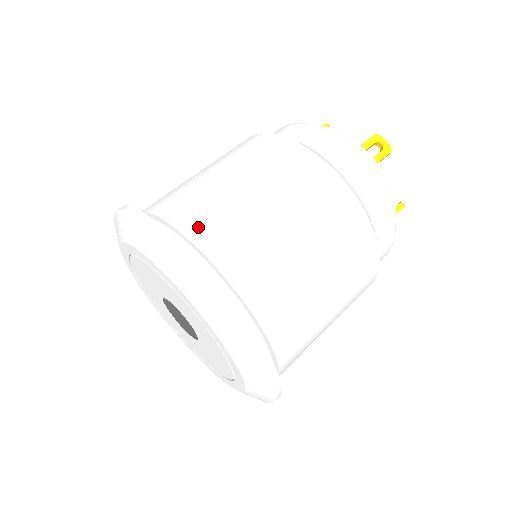
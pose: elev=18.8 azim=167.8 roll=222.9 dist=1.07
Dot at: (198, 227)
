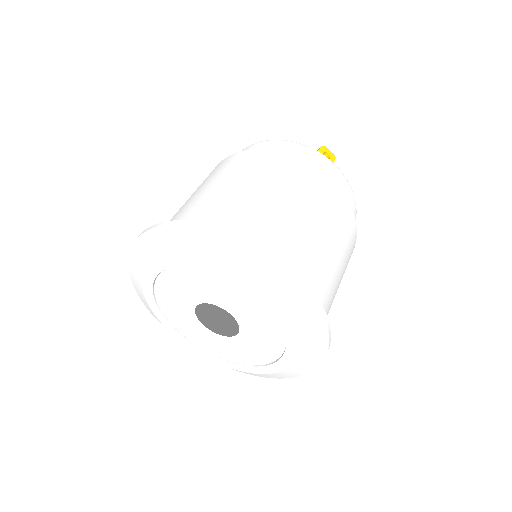
Dot at: (250, 228)
